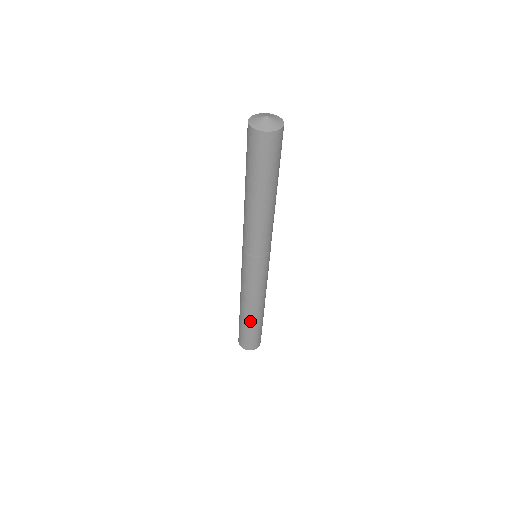
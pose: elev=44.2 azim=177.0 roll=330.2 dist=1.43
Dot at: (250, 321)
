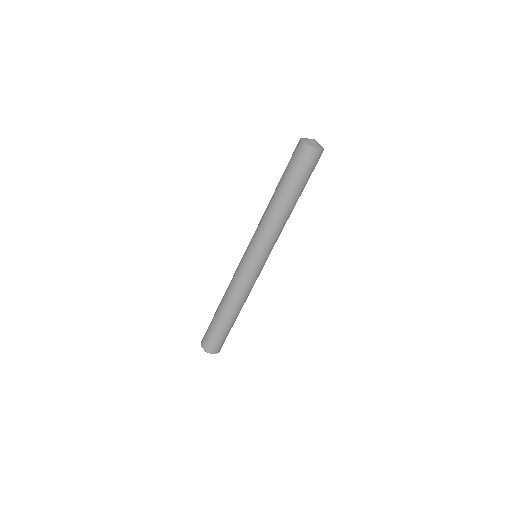
Dot at: (231, 320)
